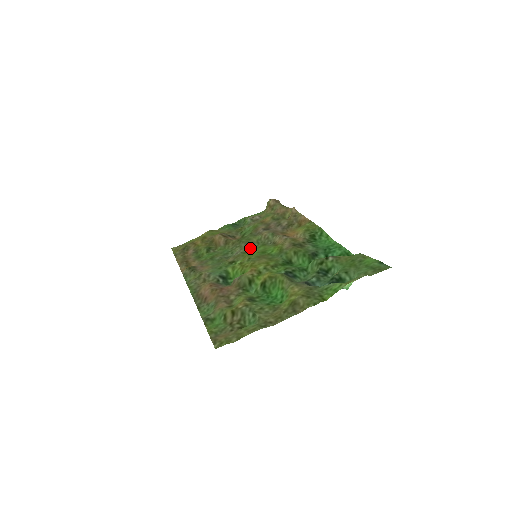
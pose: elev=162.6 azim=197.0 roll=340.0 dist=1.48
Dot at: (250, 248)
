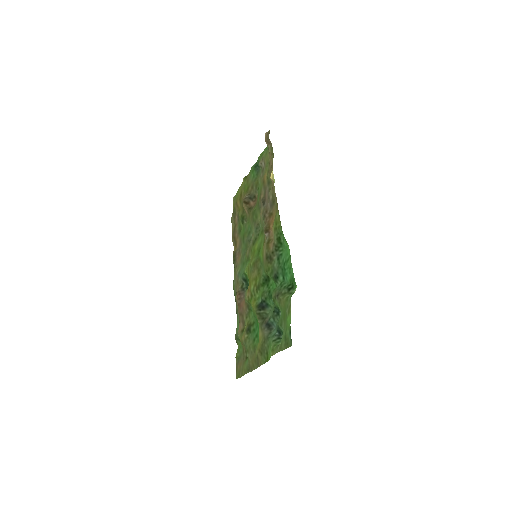
Dot at: (256, 235)
